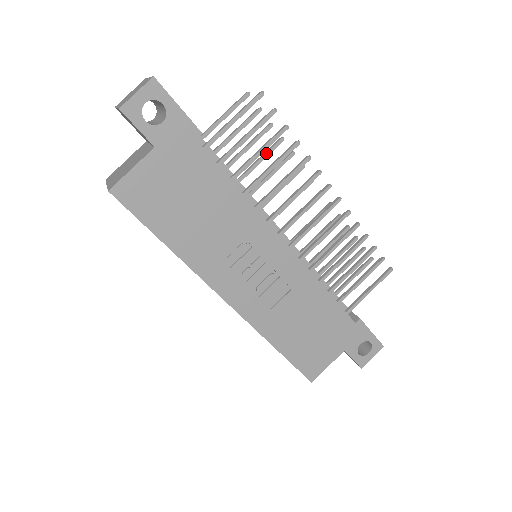
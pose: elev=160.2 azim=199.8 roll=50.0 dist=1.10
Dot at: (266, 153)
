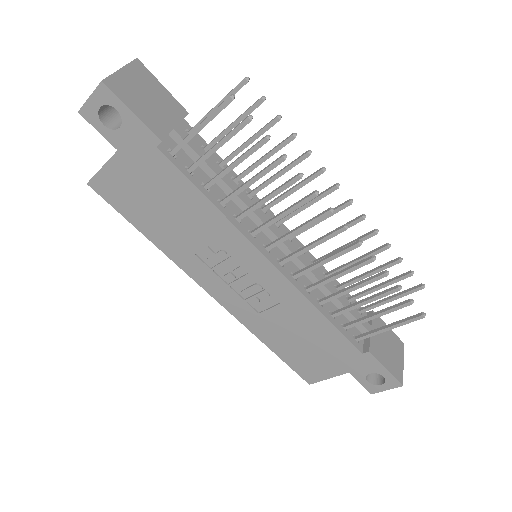
Dot at: (273, 150)
